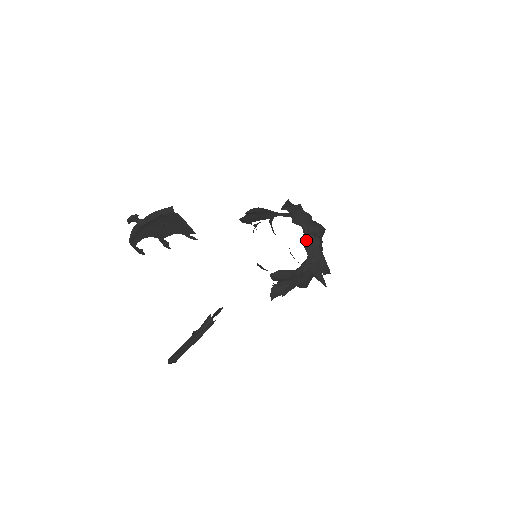
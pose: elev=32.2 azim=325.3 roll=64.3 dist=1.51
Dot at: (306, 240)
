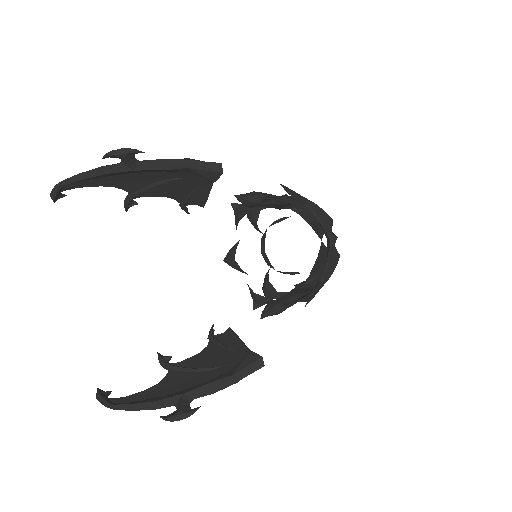
Dot at: (332, 255)
